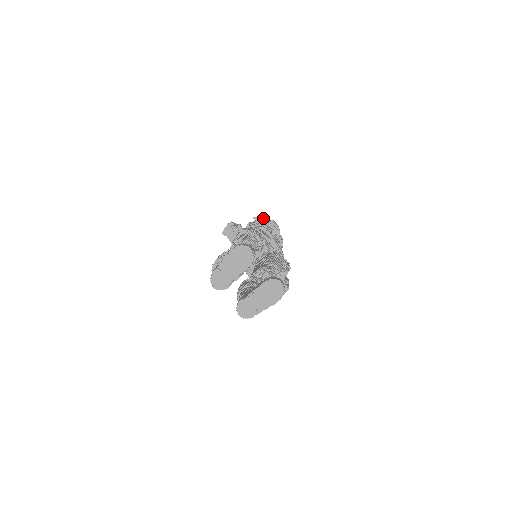
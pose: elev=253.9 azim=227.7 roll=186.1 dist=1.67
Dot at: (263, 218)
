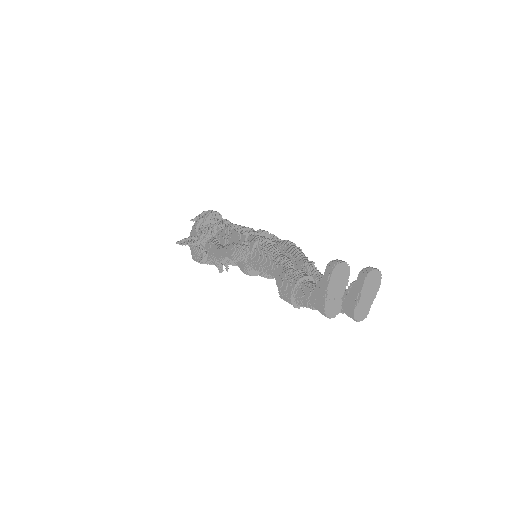
Dot at: (199, 214)
